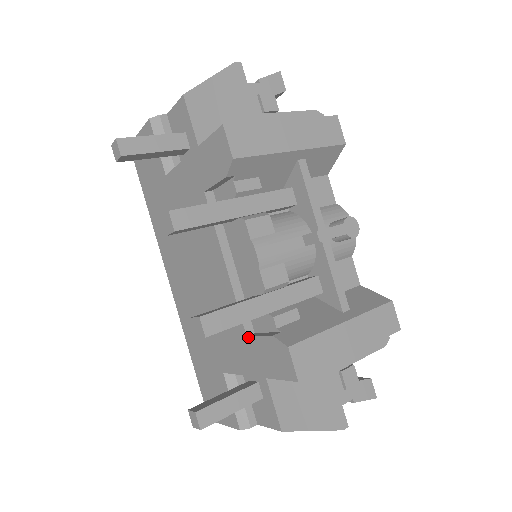
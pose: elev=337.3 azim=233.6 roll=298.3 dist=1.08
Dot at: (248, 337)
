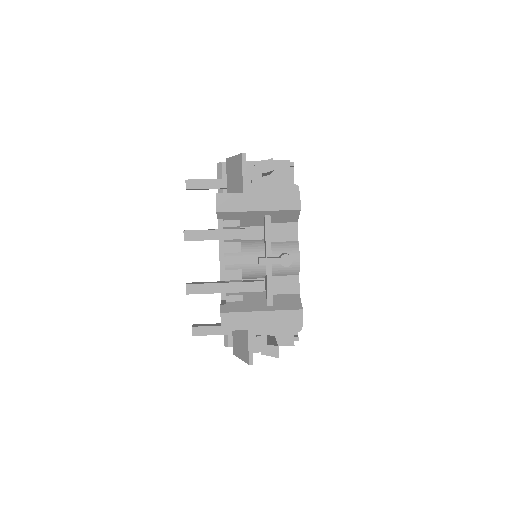
Dot at: (221, 300)
